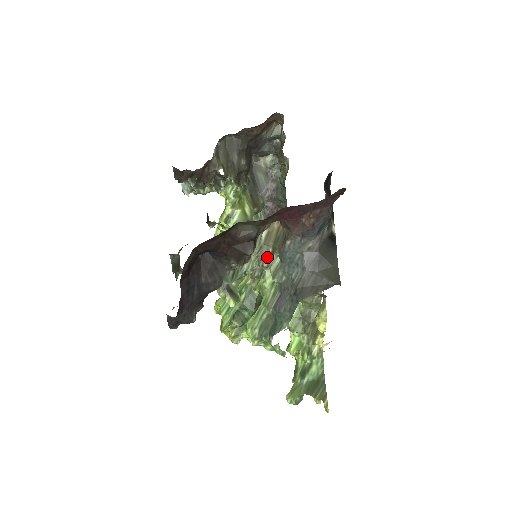
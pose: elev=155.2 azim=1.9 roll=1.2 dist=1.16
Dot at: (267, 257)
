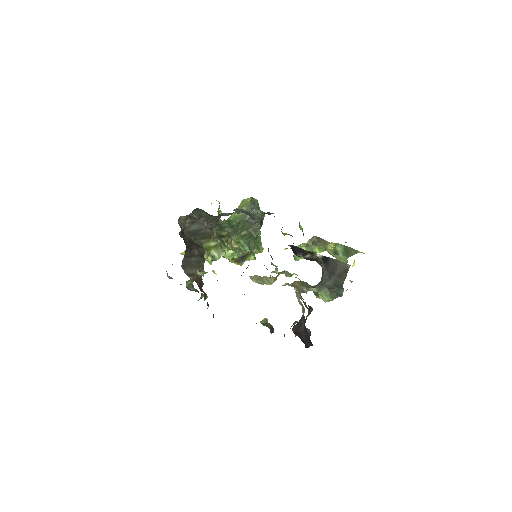
Dot at: (305, 290)
